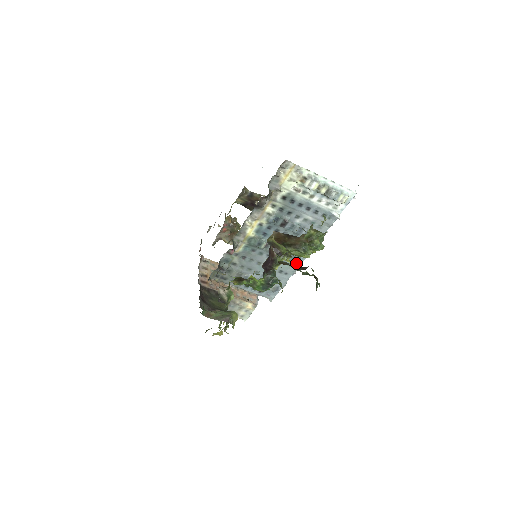
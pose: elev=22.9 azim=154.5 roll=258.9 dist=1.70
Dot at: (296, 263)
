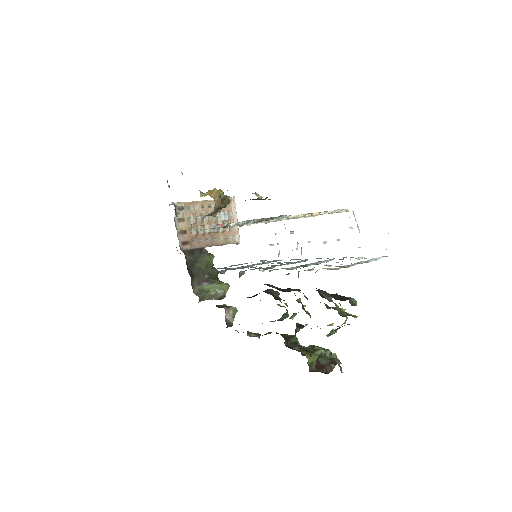
Dot at: (299, 259)
